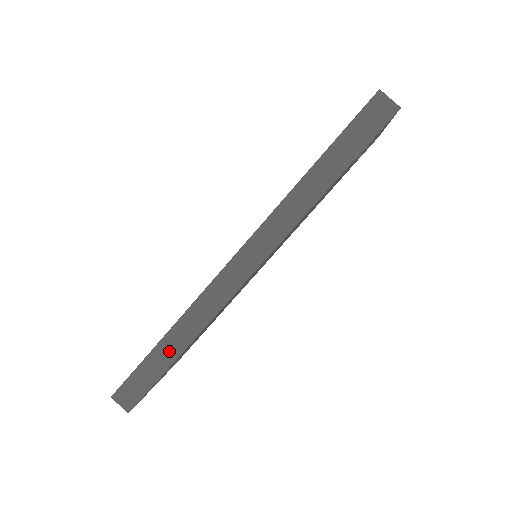
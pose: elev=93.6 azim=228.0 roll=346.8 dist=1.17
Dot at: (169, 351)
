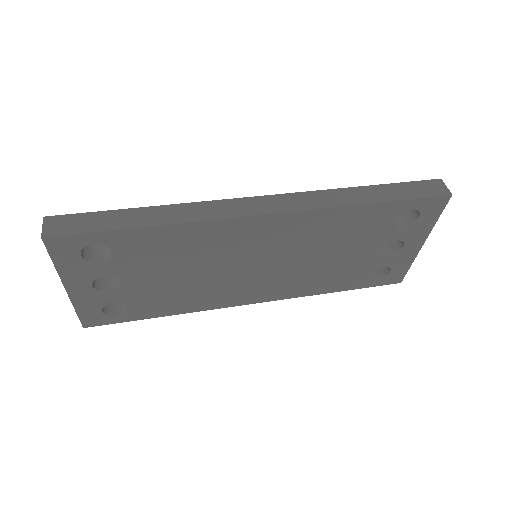
Dot at: (138, 218)
